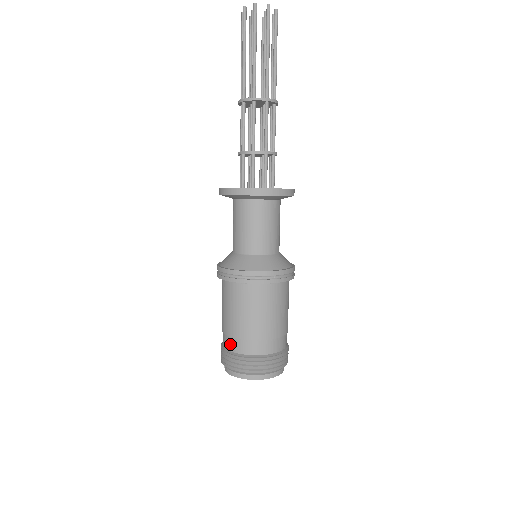
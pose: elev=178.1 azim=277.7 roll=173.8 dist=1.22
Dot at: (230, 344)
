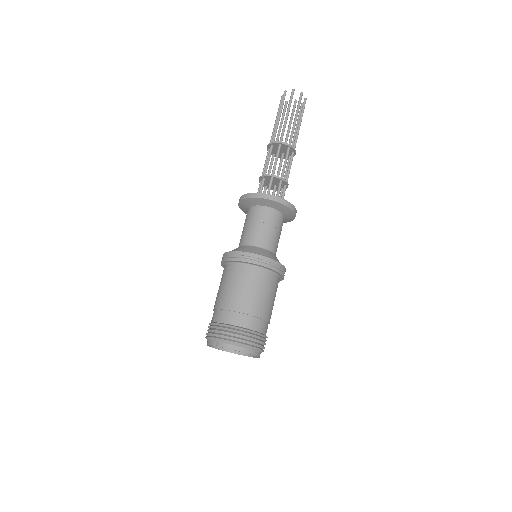
Dot at: (241, 320)
